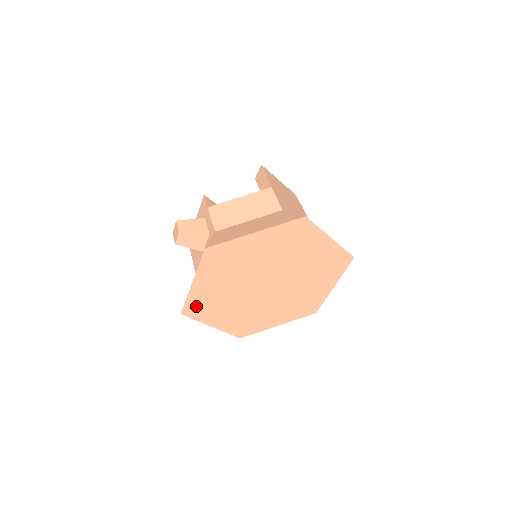
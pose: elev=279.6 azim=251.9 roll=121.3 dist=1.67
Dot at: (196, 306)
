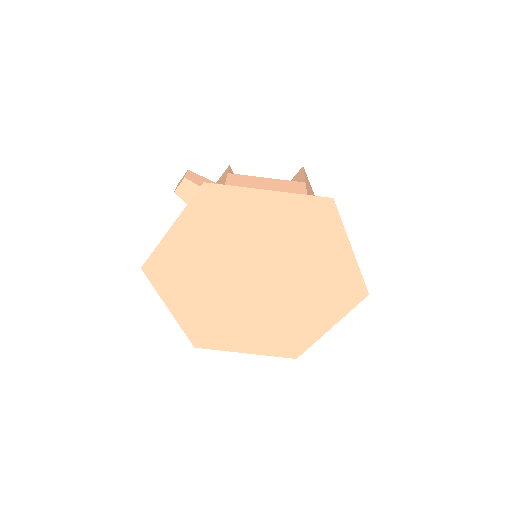
Dot at: (163, 266)
